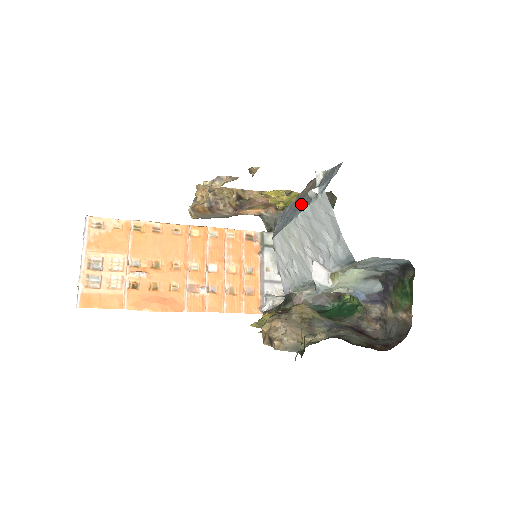
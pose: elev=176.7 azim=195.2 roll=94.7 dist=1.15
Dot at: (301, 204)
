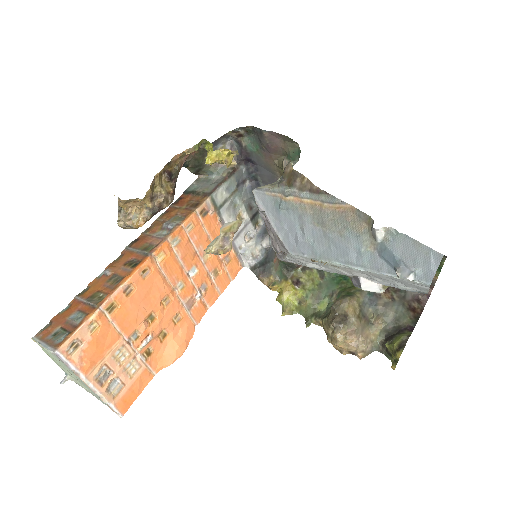
Dot at: (351, 248)
